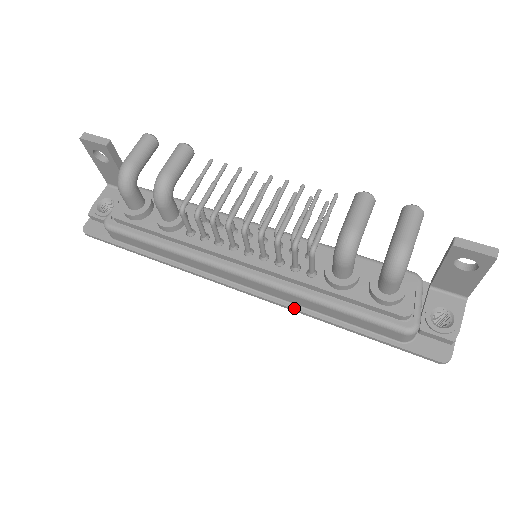
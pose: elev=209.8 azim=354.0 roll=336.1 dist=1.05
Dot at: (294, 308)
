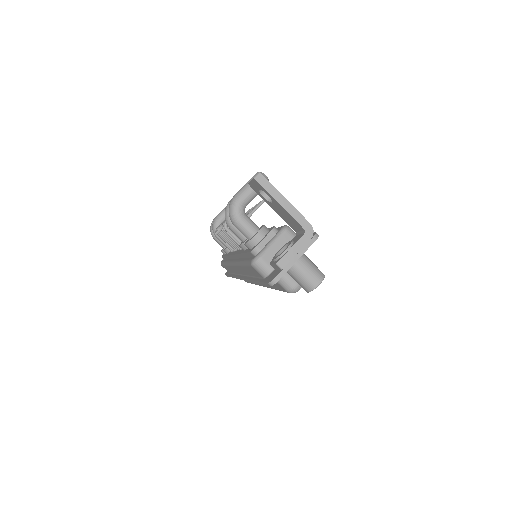
Dot at: (246, 278)
